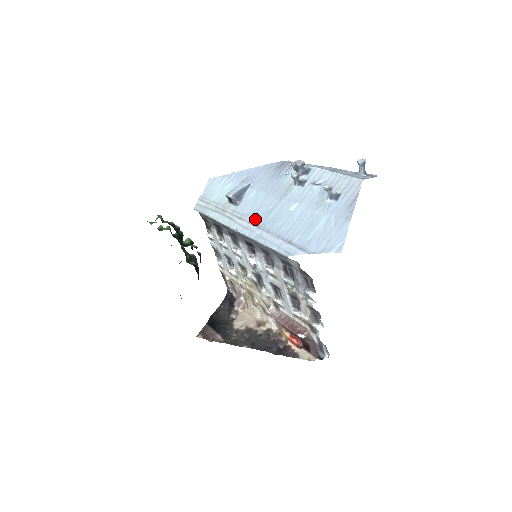
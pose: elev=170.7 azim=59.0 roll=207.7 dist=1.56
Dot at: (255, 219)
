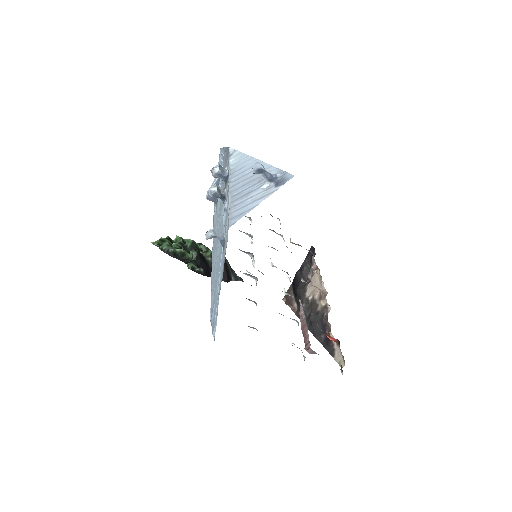
Dot at: (215, 238)
